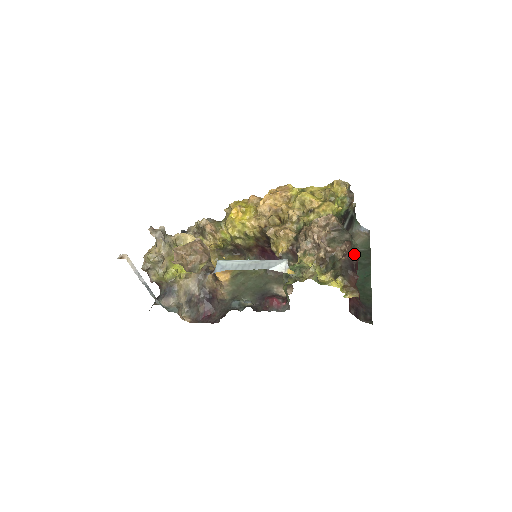
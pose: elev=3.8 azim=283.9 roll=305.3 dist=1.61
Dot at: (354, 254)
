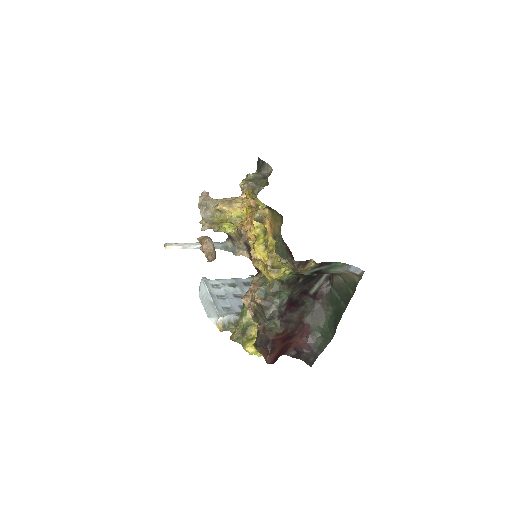
Dot at: (271, 333)
